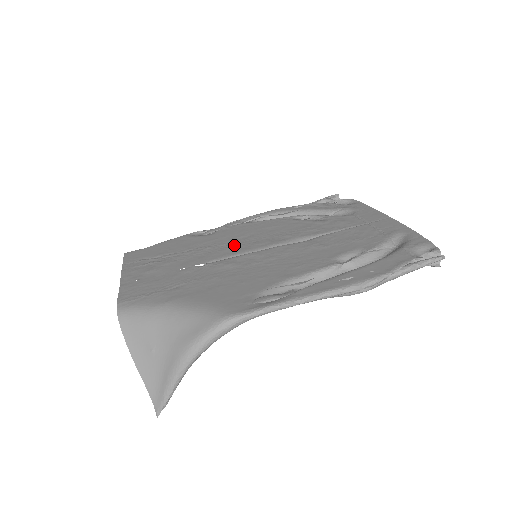
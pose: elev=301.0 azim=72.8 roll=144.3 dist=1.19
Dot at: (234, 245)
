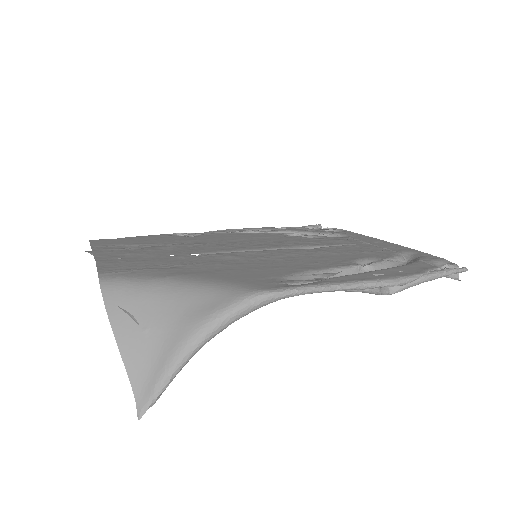
Dot at: (228, 244)
